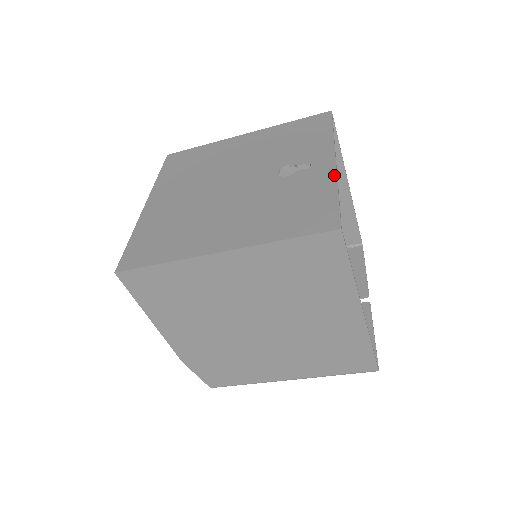
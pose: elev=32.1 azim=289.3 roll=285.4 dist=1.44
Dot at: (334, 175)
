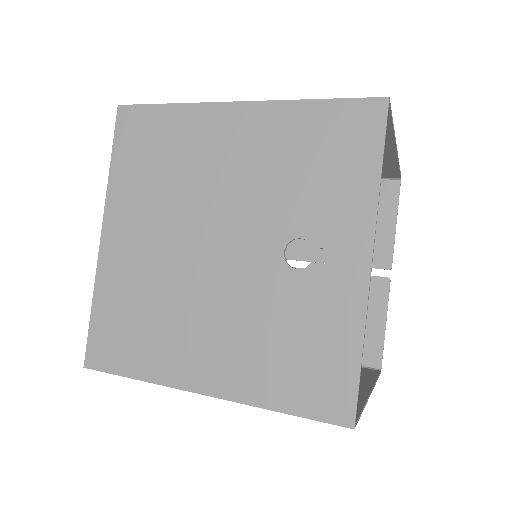
Dot at: (363, 304)
